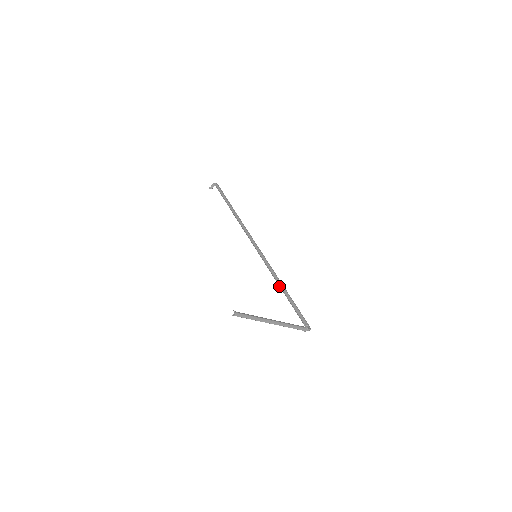
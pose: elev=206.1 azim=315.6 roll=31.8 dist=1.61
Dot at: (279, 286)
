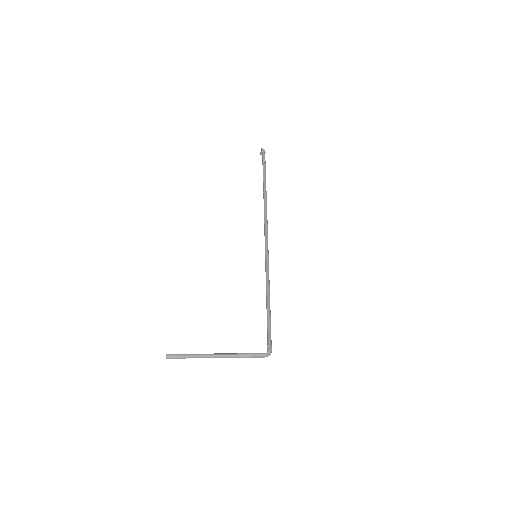
Dot at: (267, 294)
